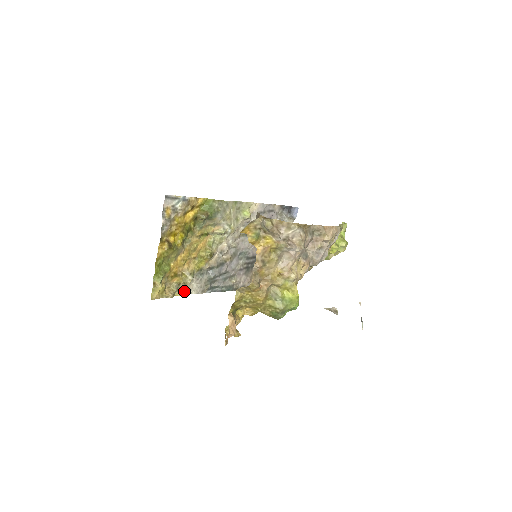
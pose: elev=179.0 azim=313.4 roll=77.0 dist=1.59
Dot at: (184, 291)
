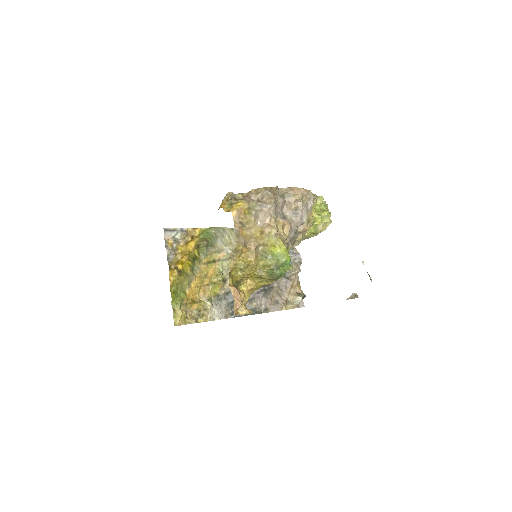
Dot at: (207, 318)
